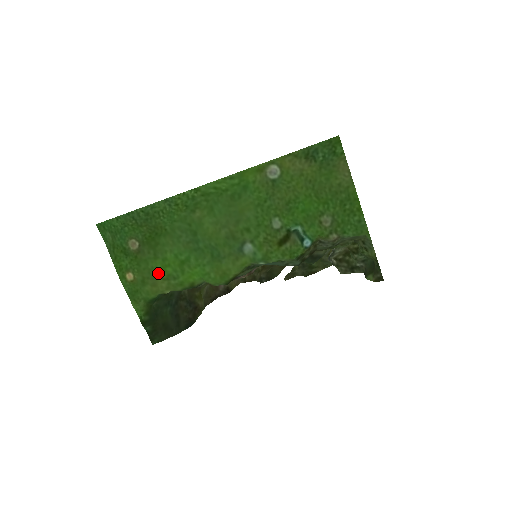
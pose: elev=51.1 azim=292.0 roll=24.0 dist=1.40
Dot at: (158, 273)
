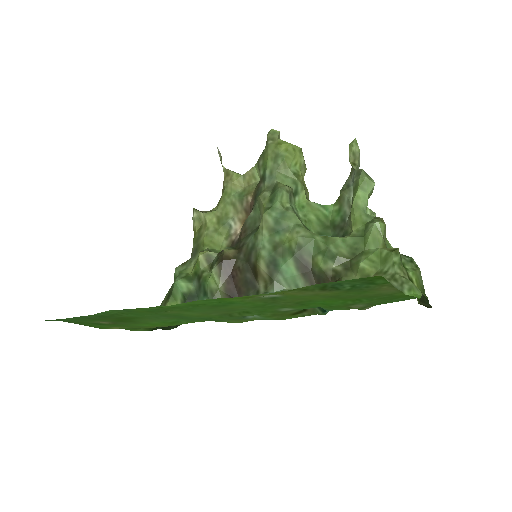
Dot at: (148, 326)
